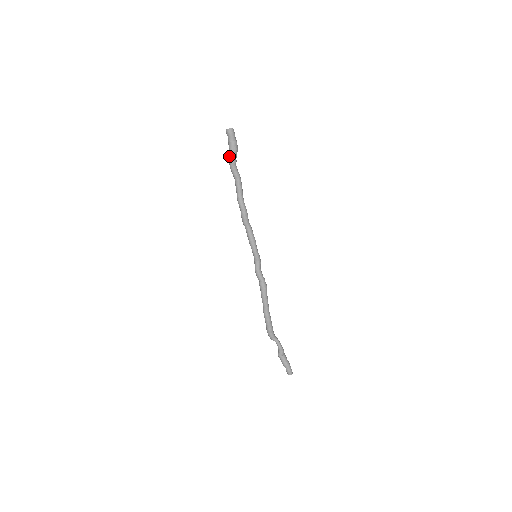
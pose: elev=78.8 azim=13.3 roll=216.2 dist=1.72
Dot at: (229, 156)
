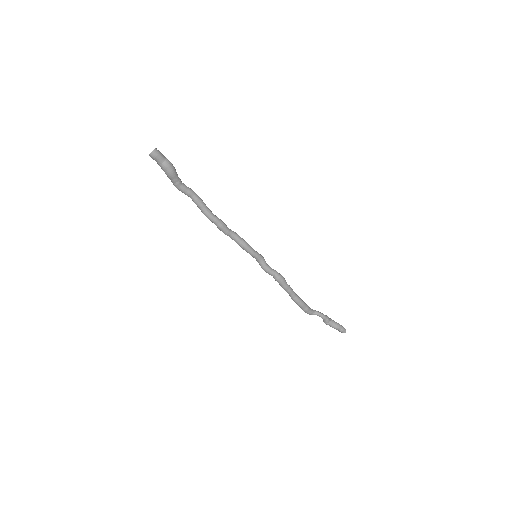
Dot at: occluded
